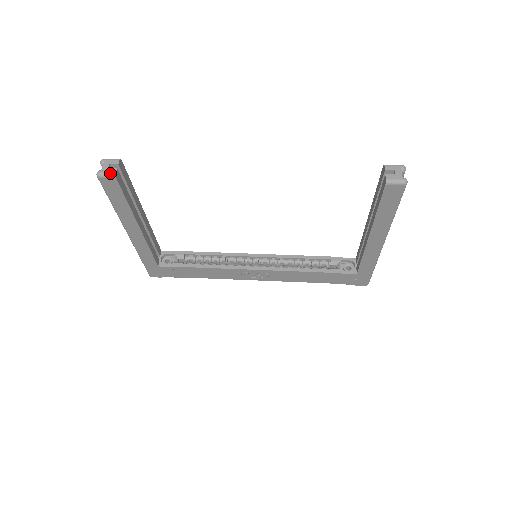
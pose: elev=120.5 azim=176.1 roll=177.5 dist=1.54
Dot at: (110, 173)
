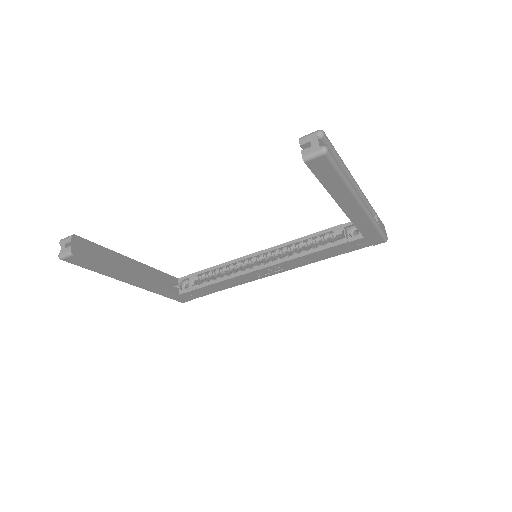
Dot at: (67, 253)
